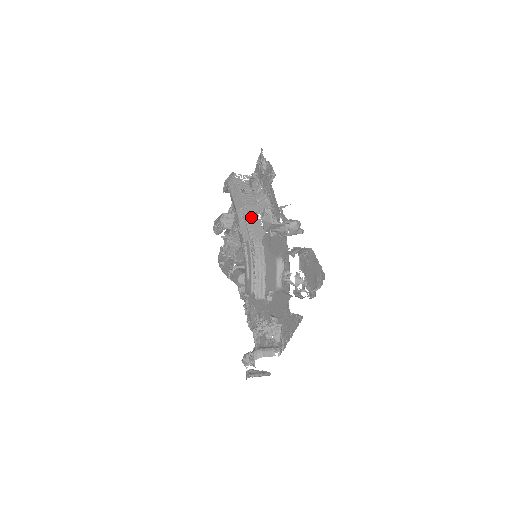
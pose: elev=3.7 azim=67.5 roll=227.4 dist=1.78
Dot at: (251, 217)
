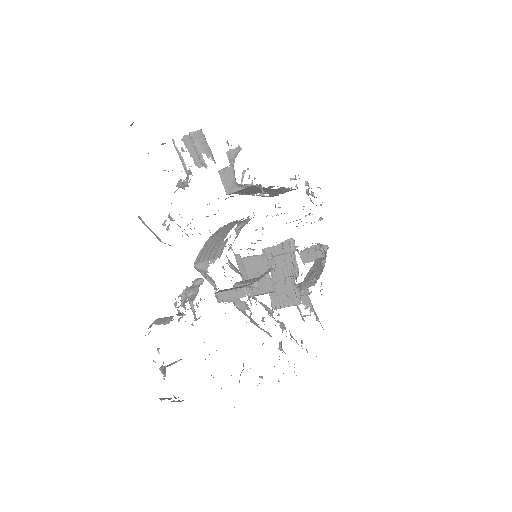
Dot at: occluded
